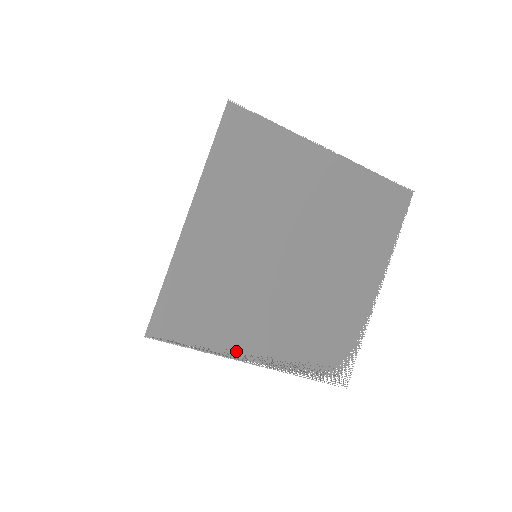
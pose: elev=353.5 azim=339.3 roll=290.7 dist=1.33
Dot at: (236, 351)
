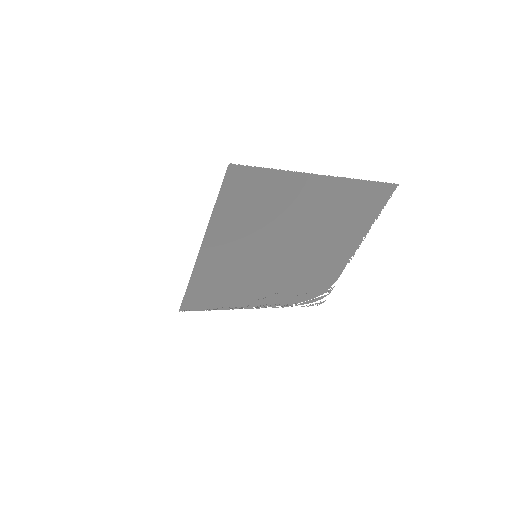
Dot at: (243, 305)
